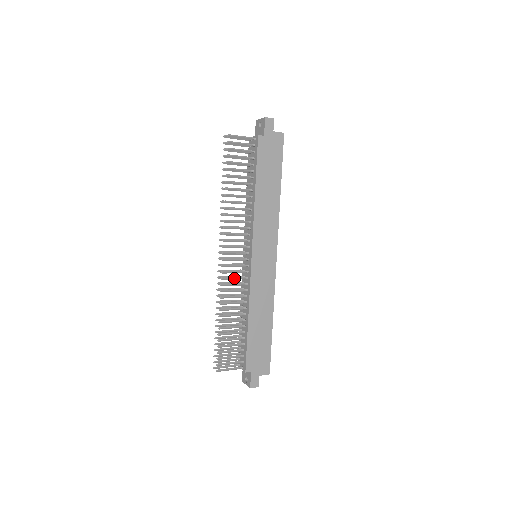
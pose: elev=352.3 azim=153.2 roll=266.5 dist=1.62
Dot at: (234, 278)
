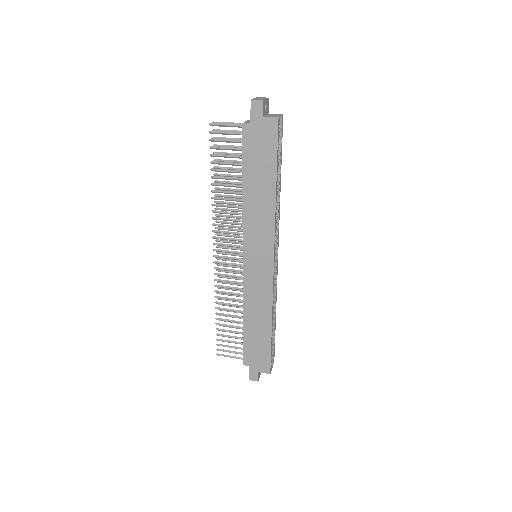
Dot at: (228, 276)
